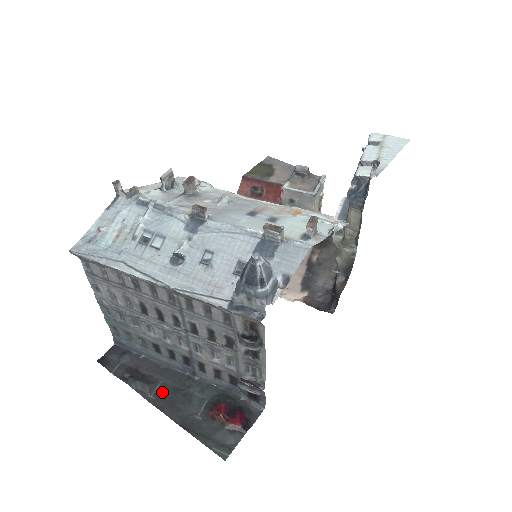
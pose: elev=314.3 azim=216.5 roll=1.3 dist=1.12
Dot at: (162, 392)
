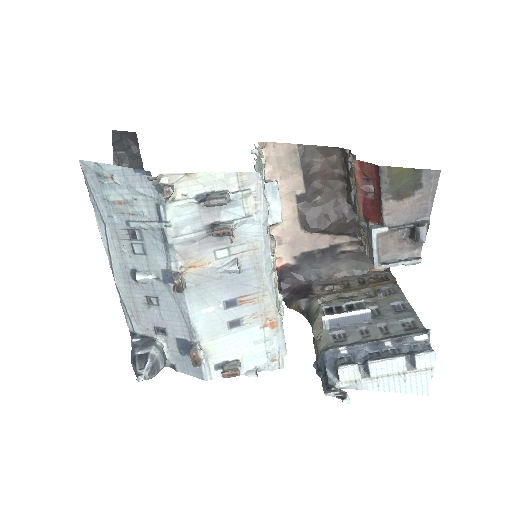
Dot at: occluded
